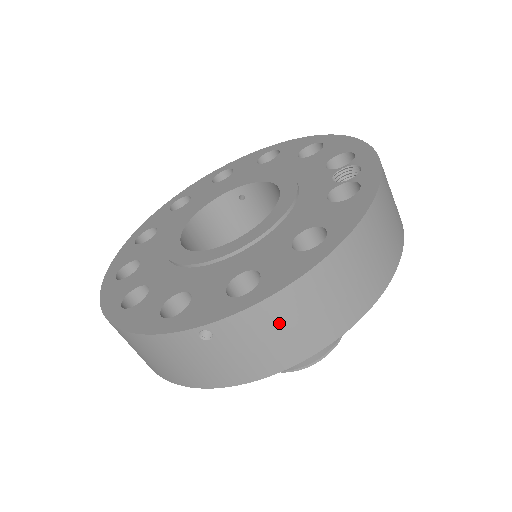
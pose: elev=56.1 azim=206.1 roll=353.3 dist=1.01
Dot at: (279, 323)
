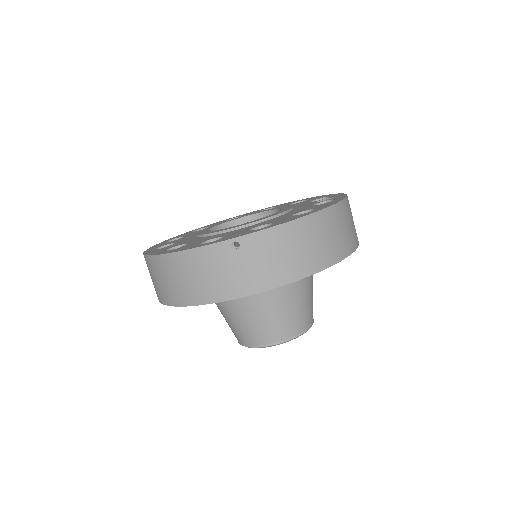
Dot at: (283, 246)
